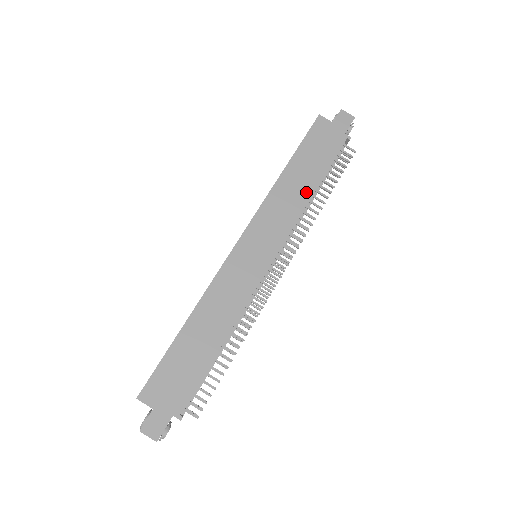
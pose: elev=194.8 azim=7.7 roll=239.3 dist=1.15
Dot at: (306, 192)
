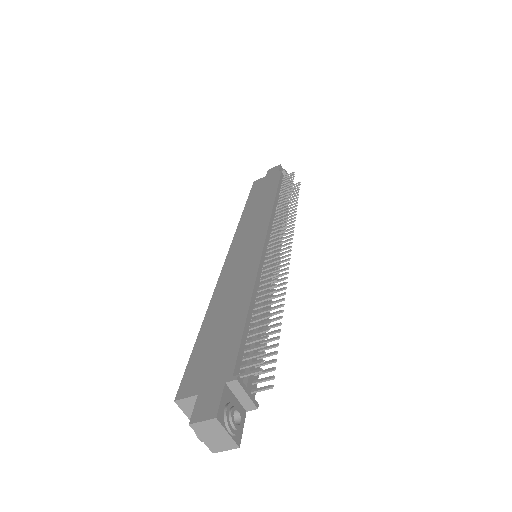
Dot at: (269, 202)
